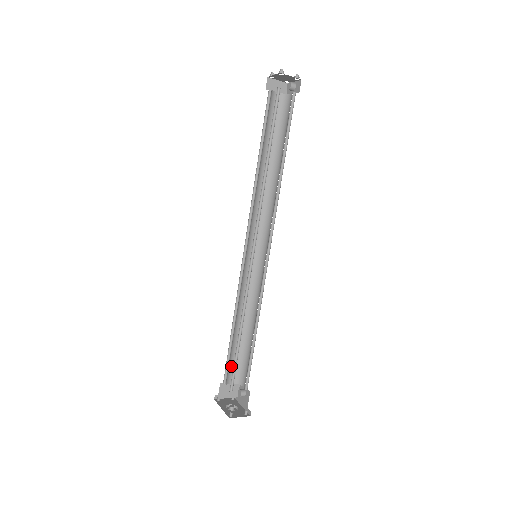
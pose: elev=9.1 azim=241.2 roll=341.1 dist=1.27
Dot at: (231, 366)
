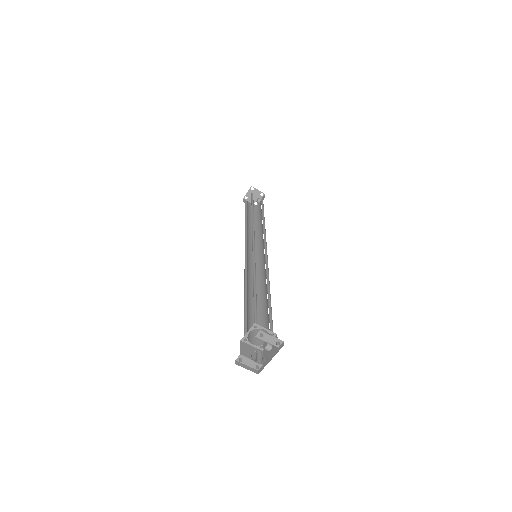
Dot at: occluded
